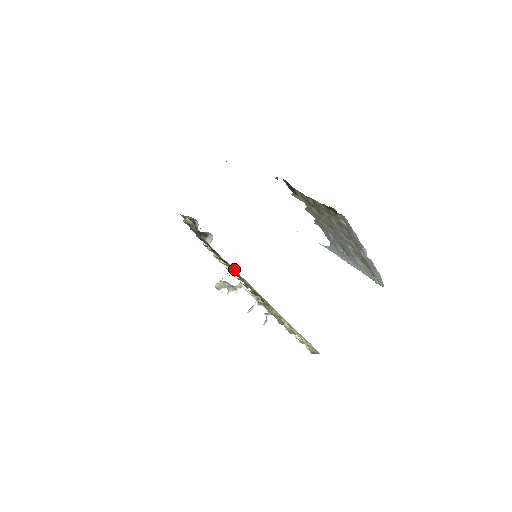
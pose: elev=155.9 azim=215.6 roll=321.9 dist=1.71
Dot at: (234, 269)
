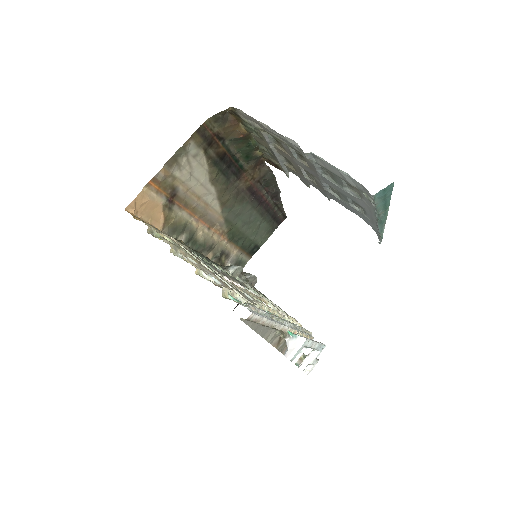
Dot at: (180, 240)
